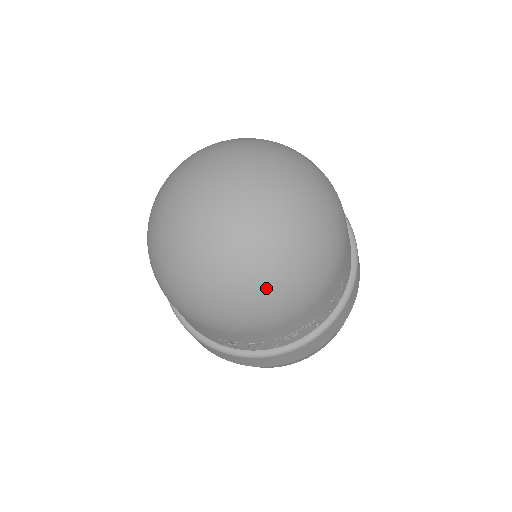
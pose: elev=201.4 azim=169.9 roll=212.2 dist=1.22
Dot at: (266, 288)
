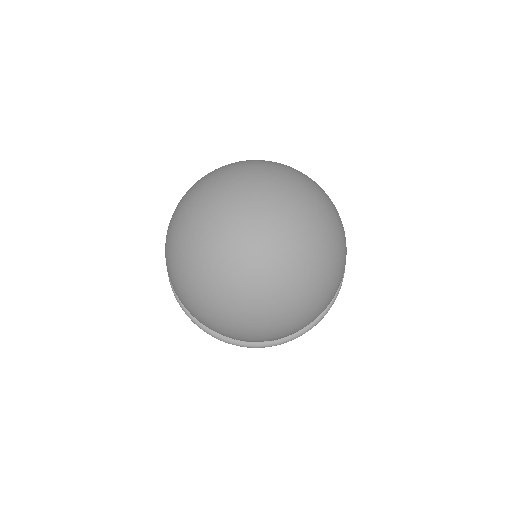
Dot at: (211, 309)
